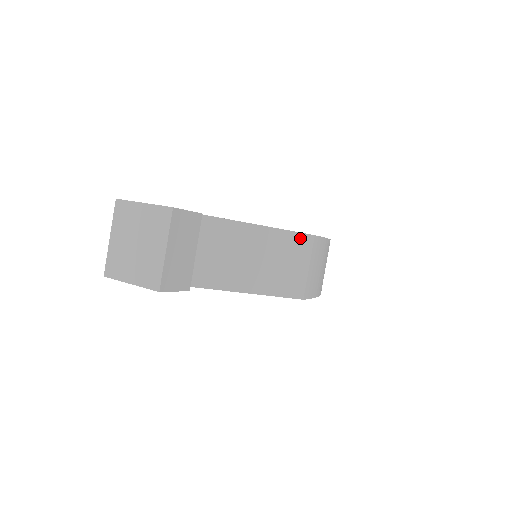
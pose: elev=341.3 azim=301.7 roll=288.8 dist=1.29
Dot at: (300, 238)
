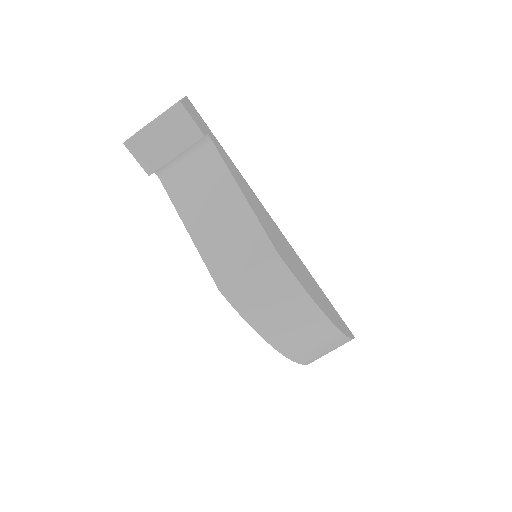
Dot at: (265, 242)
